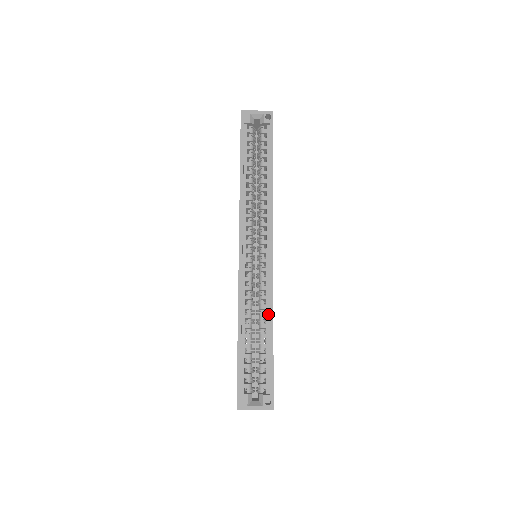
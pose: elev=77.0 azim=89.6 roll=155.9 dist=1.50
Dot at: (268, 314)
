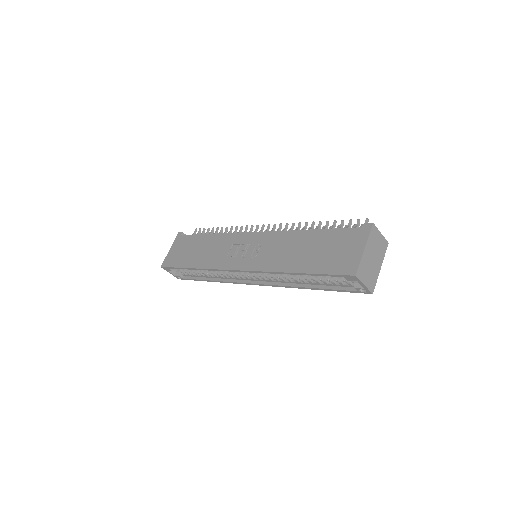
Dot at: (219, 278)
